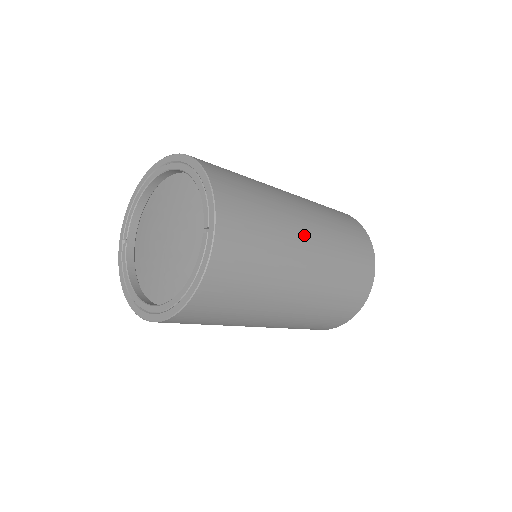
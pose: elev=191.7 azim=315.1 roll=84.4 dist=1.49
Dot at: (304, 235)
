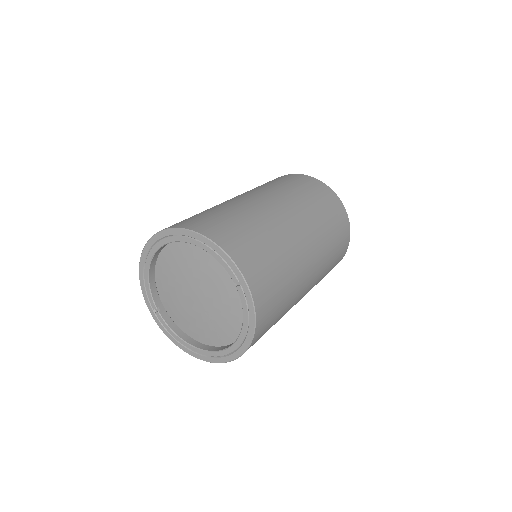
Dot at: (294, 229)
